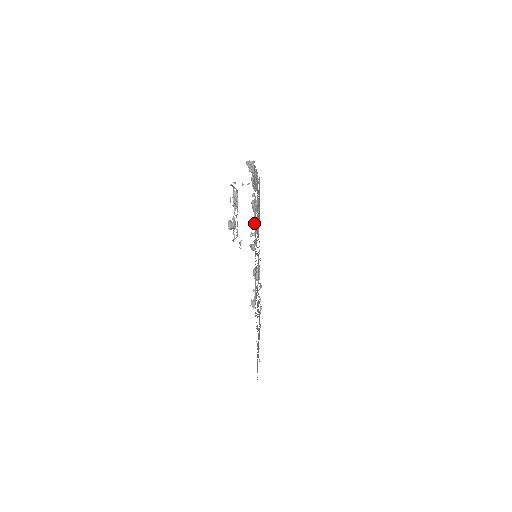
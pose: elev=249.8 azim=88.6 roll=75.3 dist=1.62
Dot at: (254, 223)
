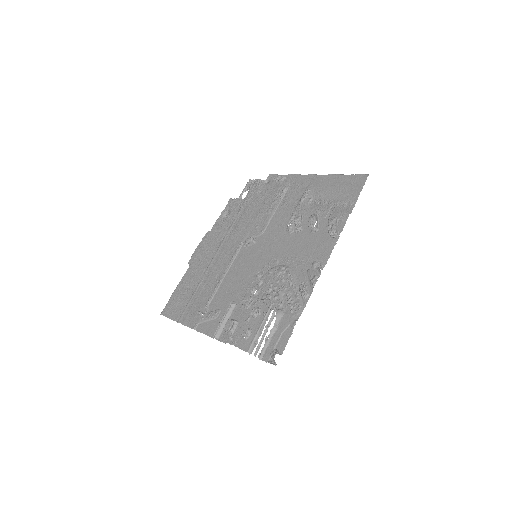
Dot at: occluded
